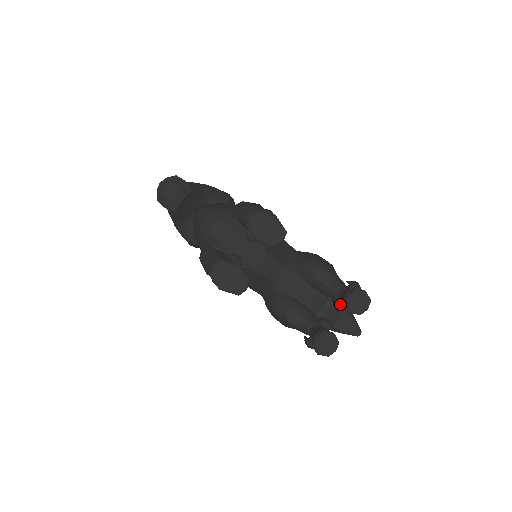
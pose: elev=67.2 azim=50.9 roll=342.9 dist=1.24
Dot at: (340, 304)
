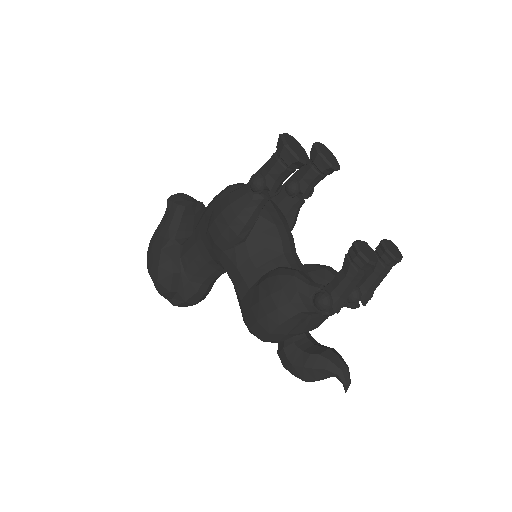
Dot at: (356, 285)
